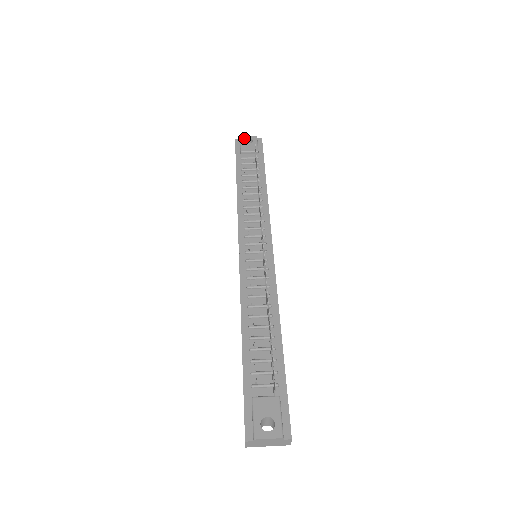
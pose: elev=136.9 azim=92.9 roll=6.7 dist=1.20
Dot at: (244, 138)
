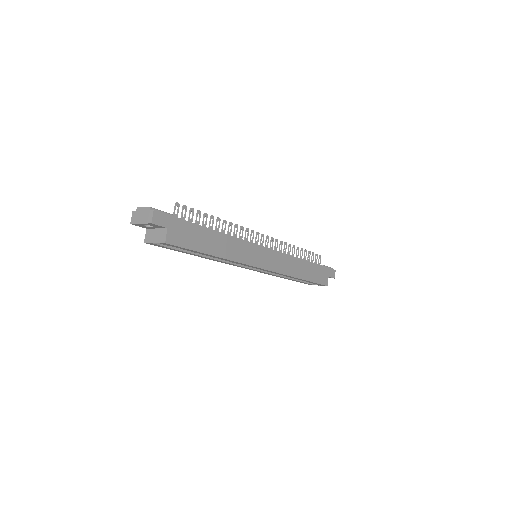
Dot at: occluded
